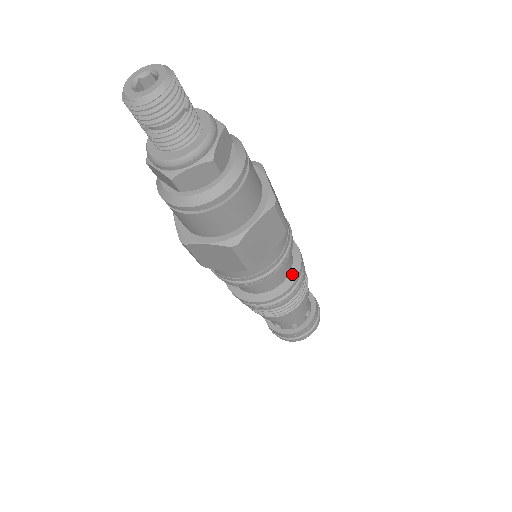
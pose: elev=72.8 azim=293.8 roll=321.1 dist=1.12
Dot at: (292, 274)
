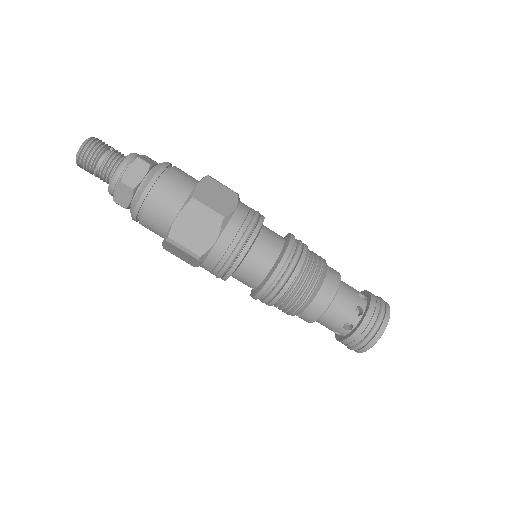
Dot at: (287, 240)
